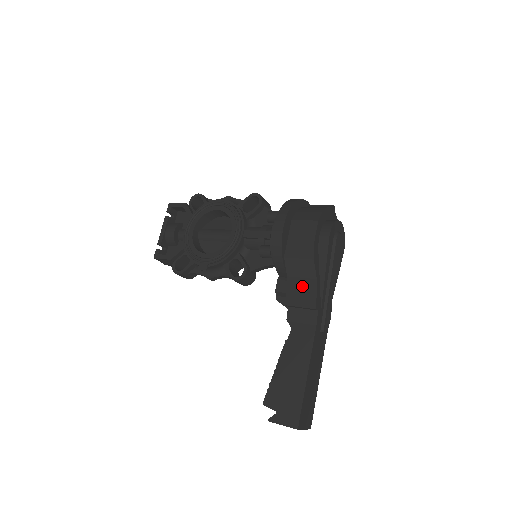
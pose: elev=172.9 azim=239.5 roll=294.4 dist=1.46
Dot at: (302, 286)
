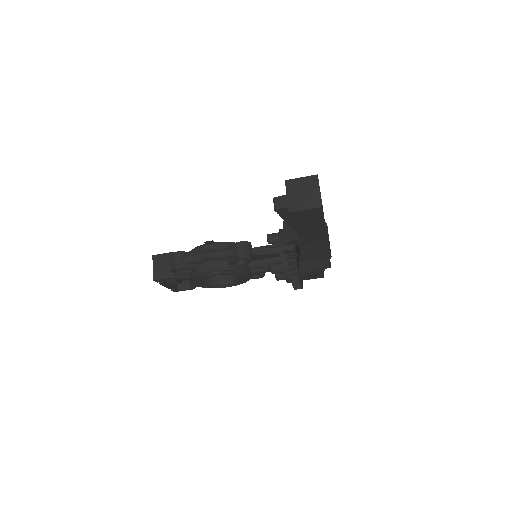
Dot at: occluded
